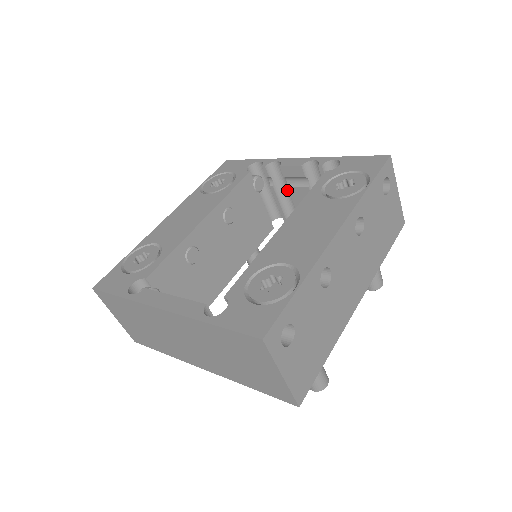
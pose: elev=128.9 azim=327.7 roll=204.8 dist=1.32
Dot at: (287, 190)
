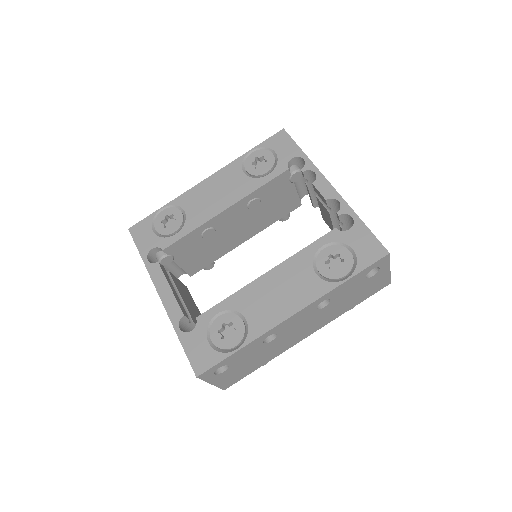
Dot at: occluded
